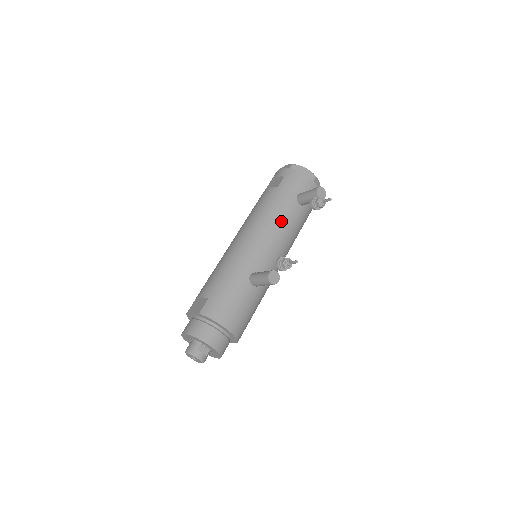
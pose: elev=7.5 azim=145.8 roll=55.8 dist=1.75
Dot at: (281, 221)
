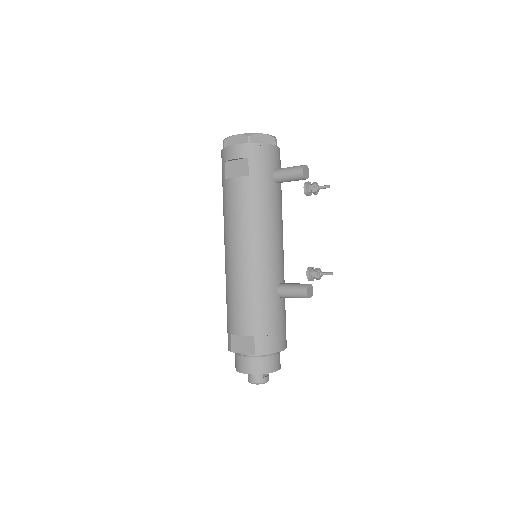
Dot at: (273, 216)
